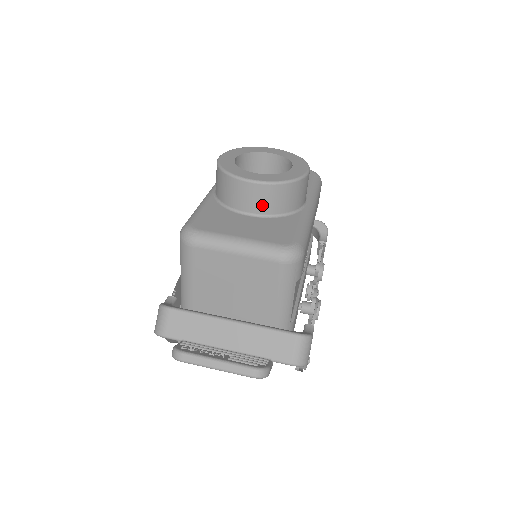
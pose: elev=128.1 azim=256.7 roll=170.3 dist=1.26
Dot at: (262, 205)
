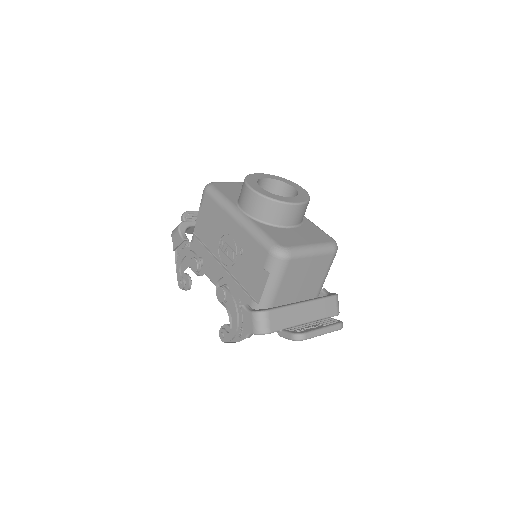
Dot at: (298, 219)
